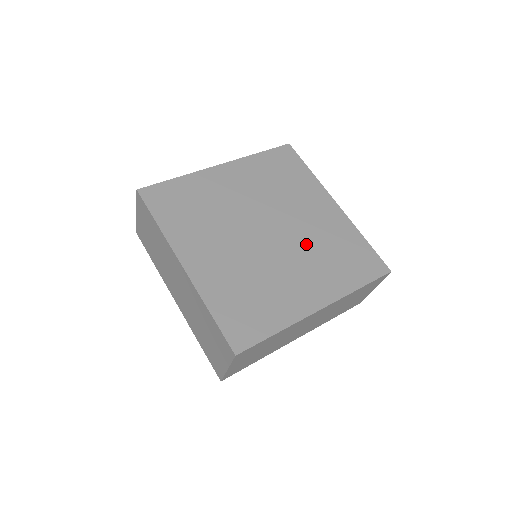
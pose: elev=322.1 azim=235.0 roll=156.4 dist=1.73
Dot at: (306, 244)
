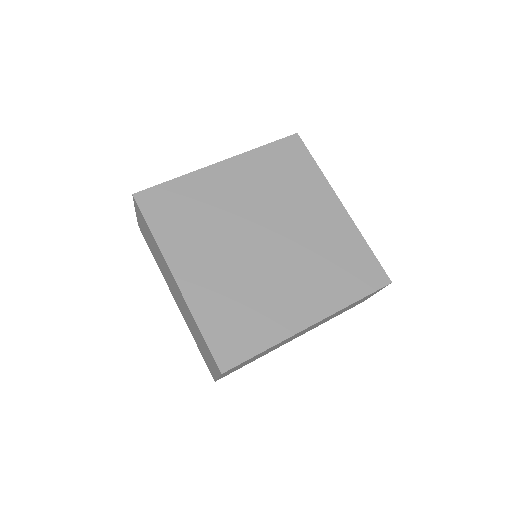
Dot at: (304, 253)
